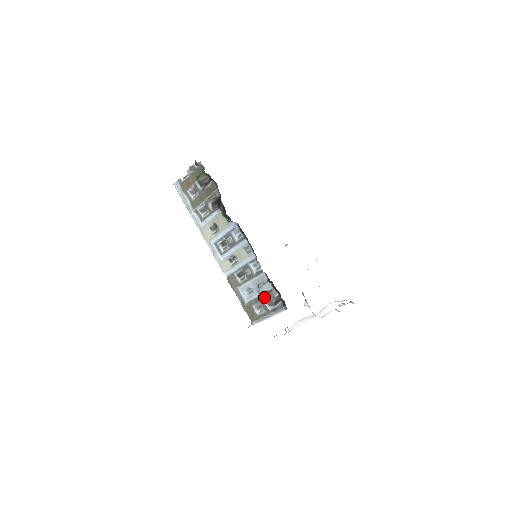
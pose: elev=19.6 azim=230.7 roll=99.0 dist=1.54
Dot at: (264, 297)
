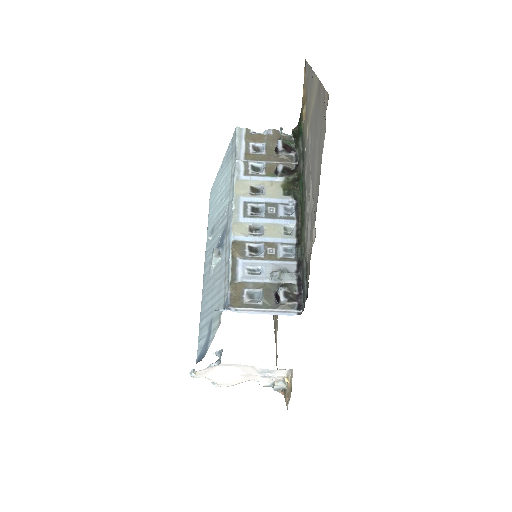
Dot at: (273, 287)
